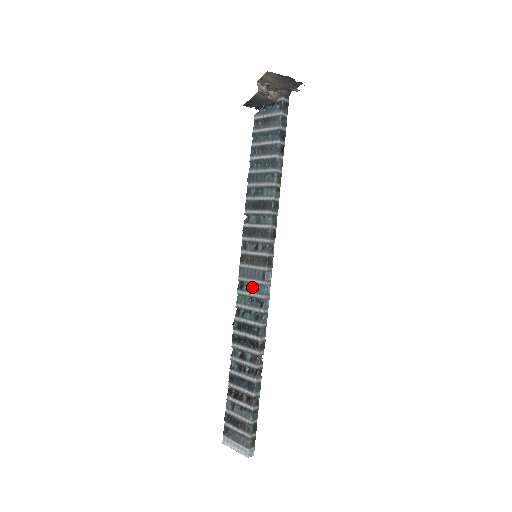
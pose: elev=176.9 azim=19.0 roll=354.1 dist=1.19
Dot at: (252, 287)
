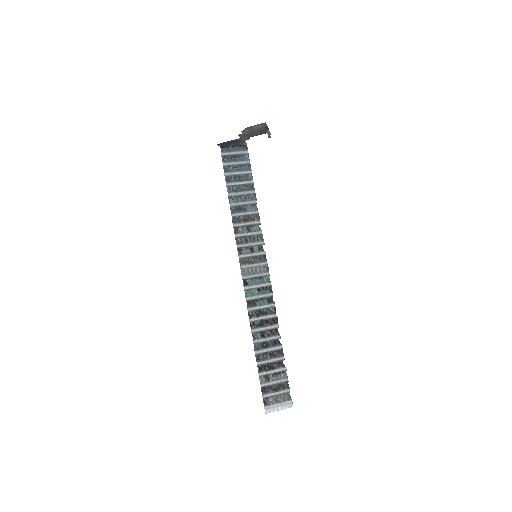
Dot at: (258, 280)
